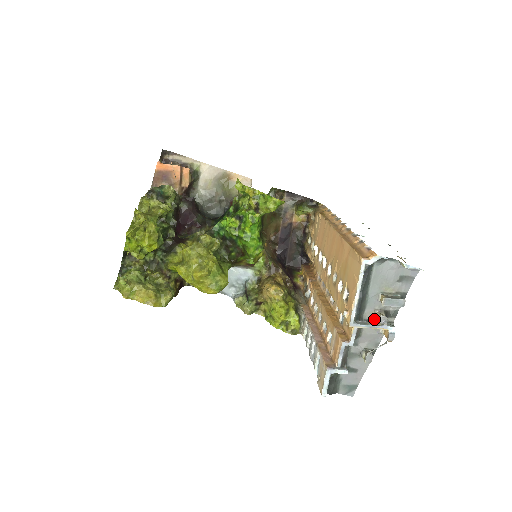
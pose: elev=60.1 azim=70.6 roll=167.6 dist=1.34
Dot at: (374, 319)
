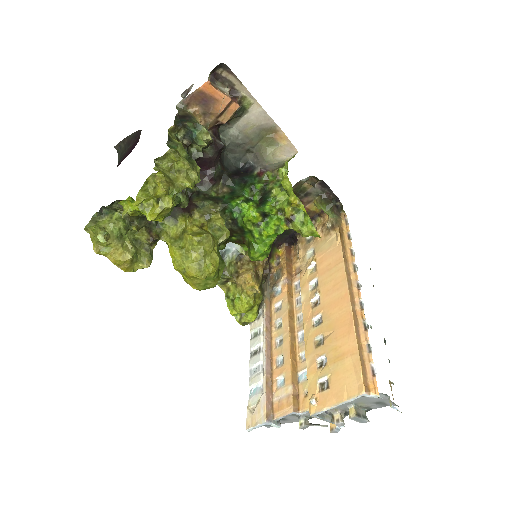
Dot at: (332, 413)
